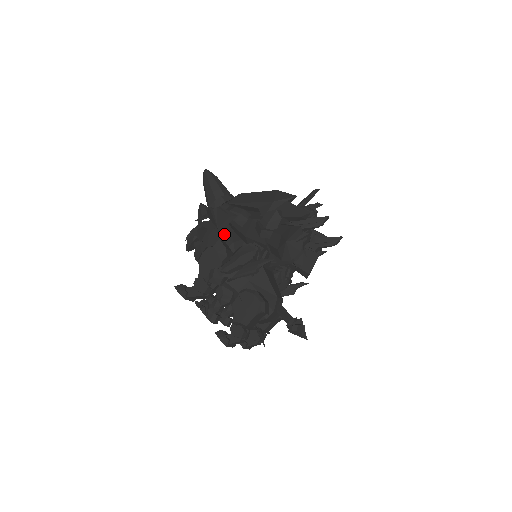
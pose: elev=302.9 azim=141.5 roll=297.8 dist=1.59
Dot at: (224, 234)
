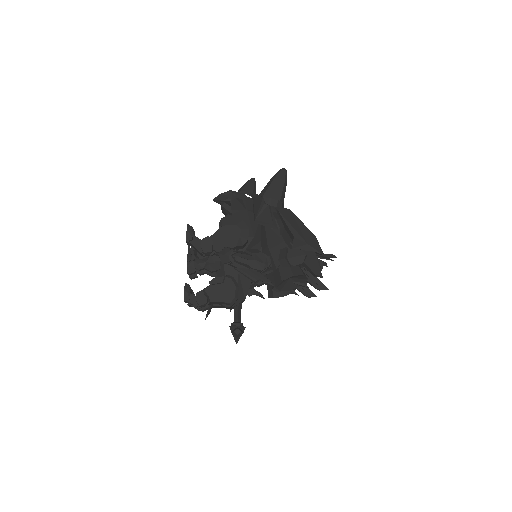
Dot at: (252, 223)
